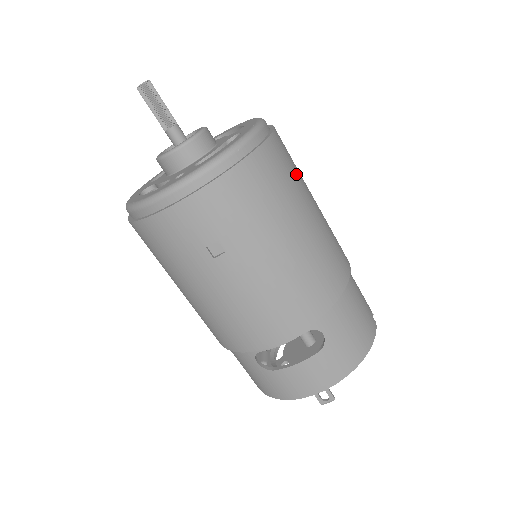
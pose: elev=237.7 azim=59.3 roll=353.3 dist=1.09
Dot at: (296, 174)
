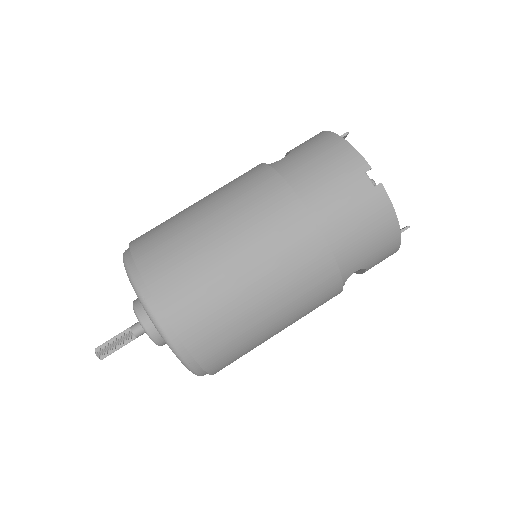
Dot at: (211, 296)
